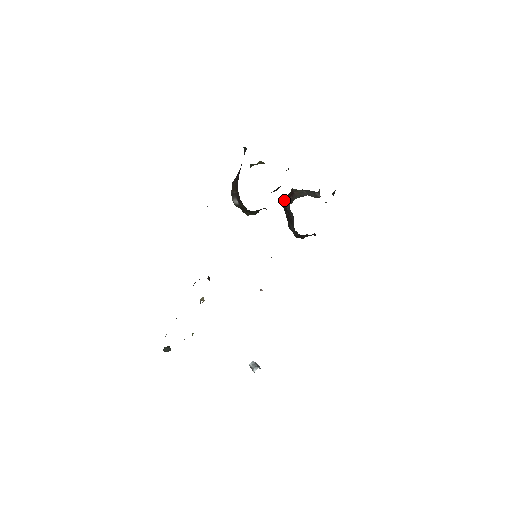
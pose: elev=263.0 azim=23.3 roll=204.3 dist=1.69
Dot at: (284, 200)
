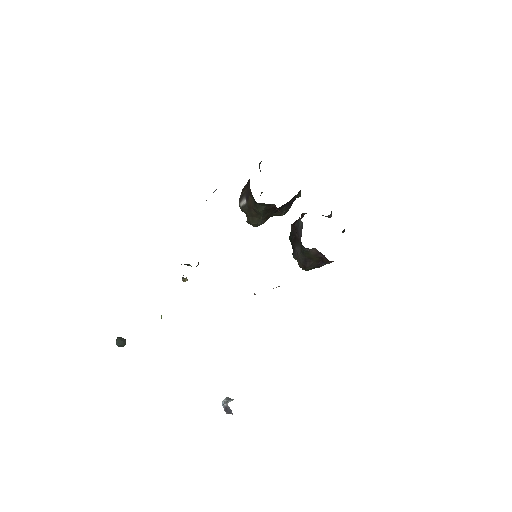
Dot at: occluded
